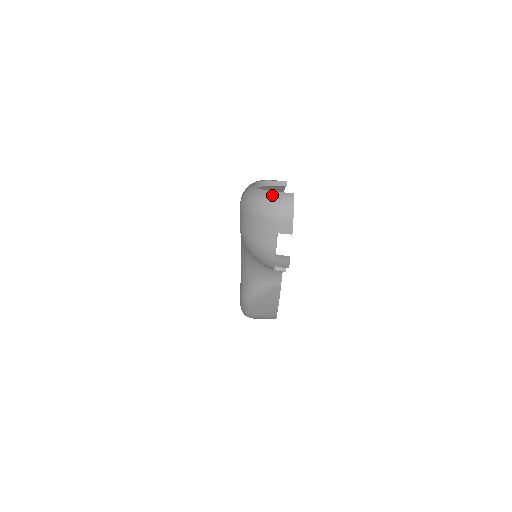
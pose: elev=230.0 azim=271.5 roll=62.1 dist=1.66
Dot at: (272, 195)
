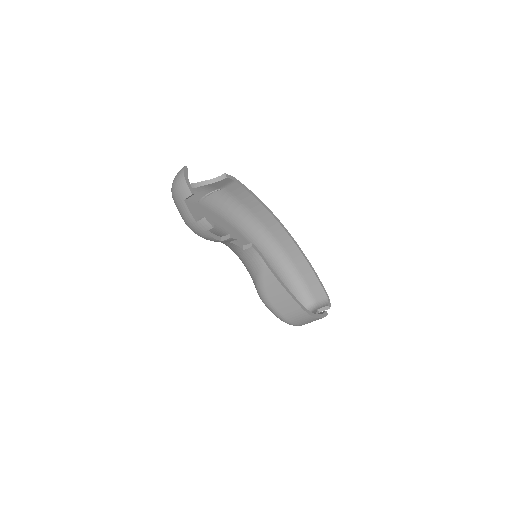
Dot at: (175, 176)
